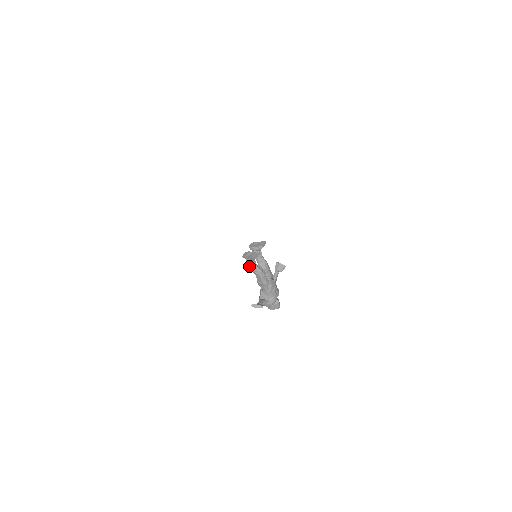
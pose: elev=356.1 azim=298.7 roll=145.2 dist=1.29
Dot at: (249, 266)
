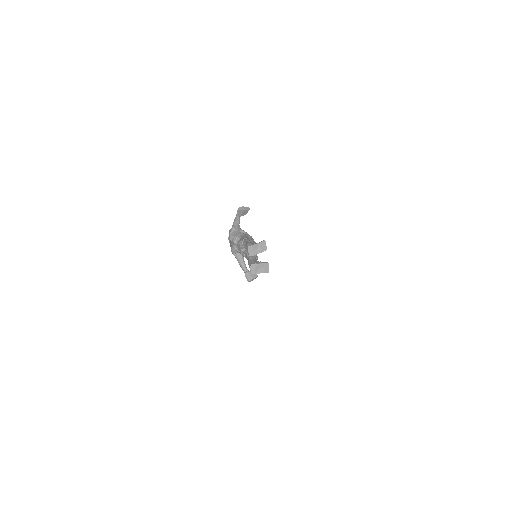
Dot at: occluded
